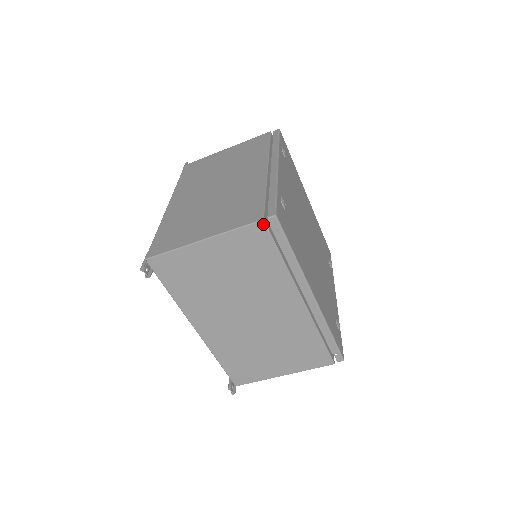
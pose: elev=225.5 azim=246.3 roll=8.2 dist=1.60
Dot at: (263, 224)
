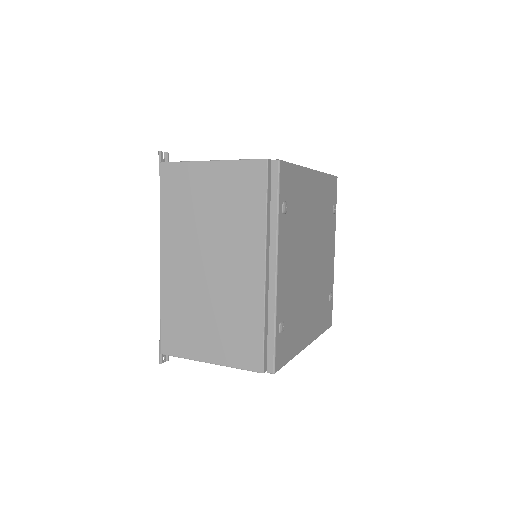
Dot at: (263, 372)
